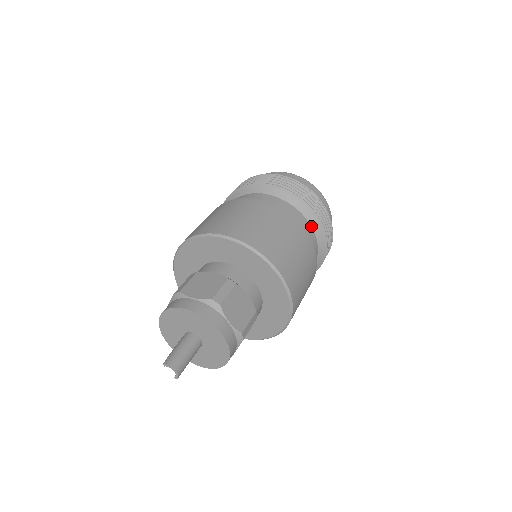
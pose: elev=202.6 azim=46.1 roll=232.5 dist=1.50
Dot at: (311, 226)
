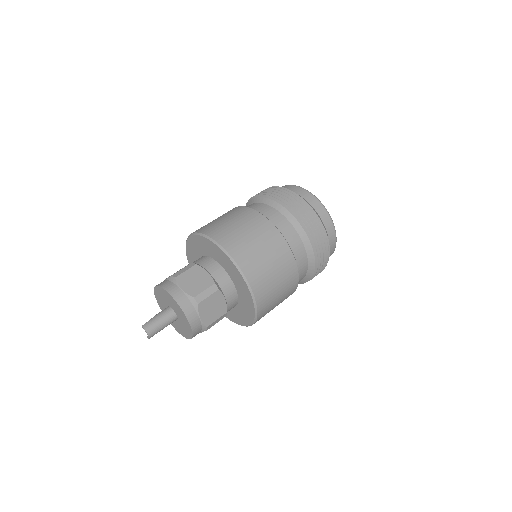
Dot at: (307, 257)
